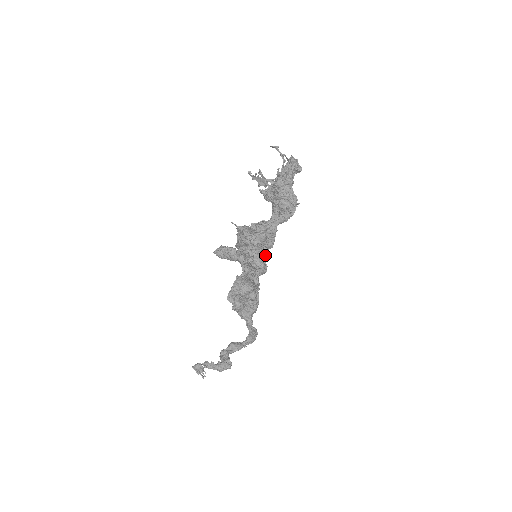
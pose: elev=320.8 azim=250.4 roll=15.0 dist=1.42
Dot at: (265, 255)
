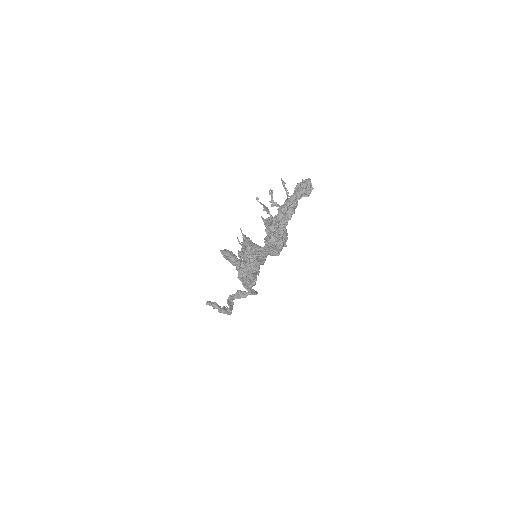
Dot at: (258, 266)
